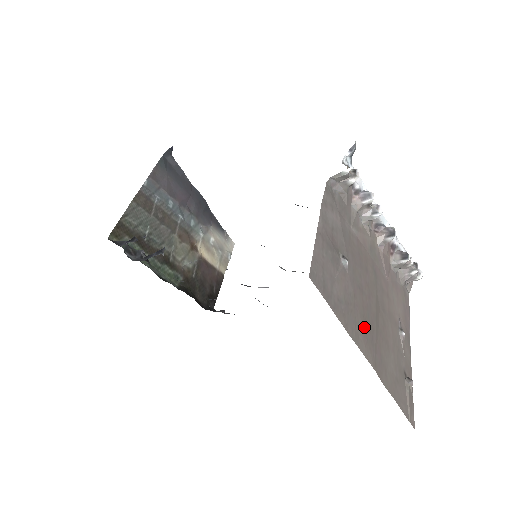
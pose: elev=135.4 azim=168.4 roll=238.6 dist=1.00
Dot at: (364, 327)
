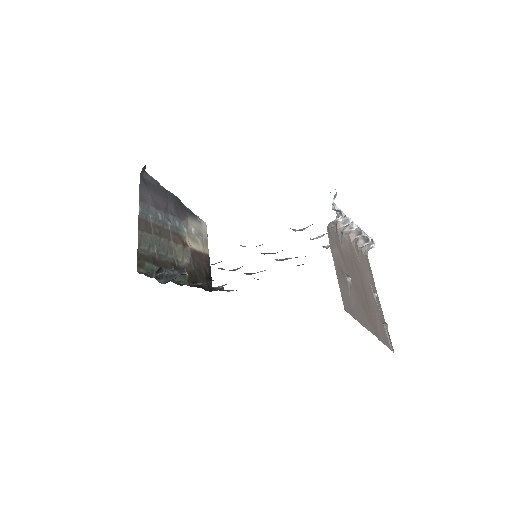
Dot at: (365, 313)
